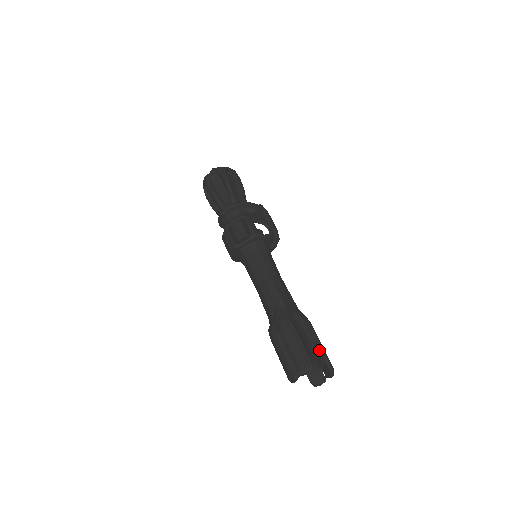
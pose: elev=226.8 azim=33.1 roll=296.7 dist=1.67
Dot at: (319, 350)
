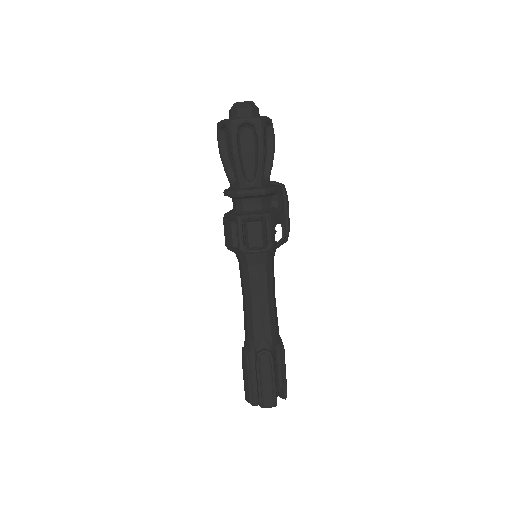
Dot at: (283, 380)
